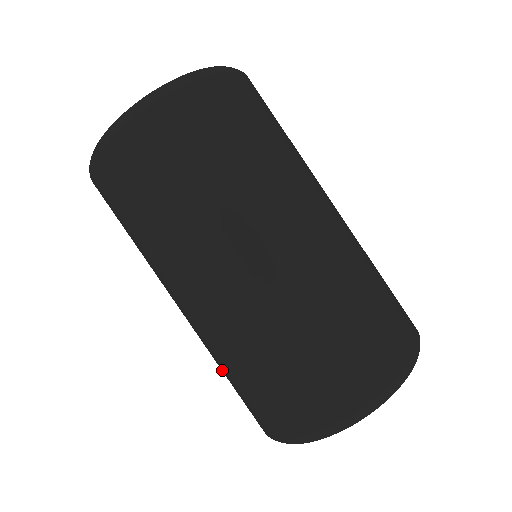
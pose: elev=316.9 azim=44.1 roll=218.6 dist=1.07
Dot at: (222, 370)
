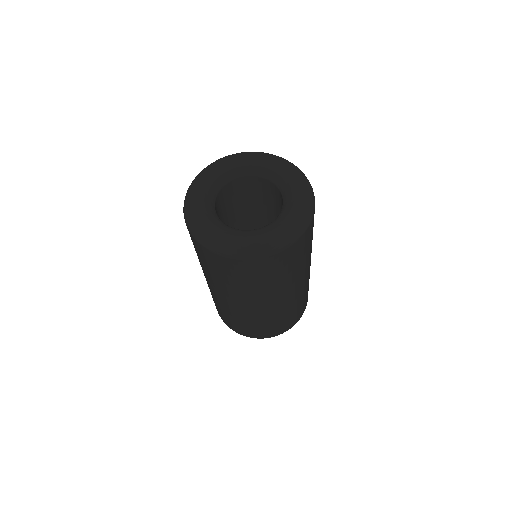
Dot at: occluded
